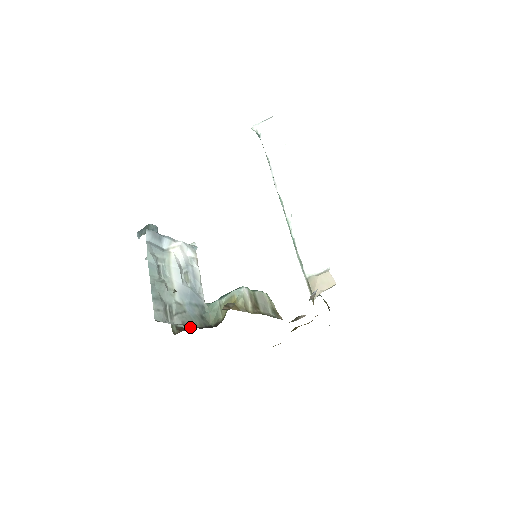
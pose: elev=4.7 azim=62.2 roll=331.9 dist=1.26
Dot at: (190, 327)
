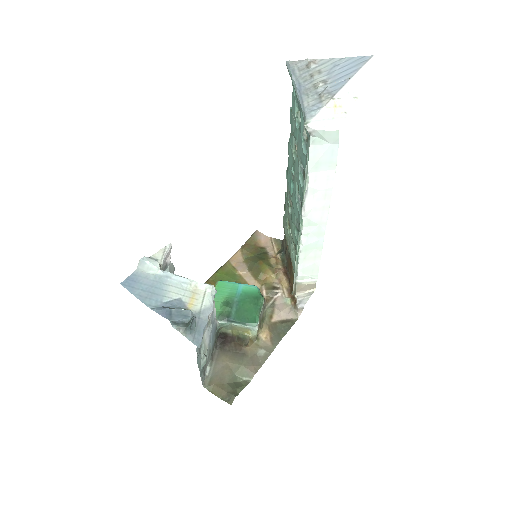
Dot at: occluded
